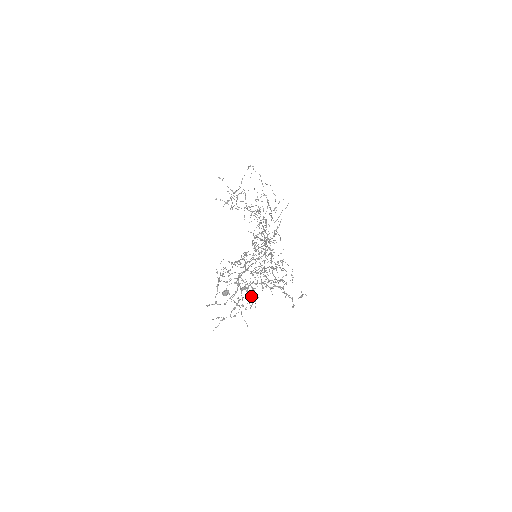
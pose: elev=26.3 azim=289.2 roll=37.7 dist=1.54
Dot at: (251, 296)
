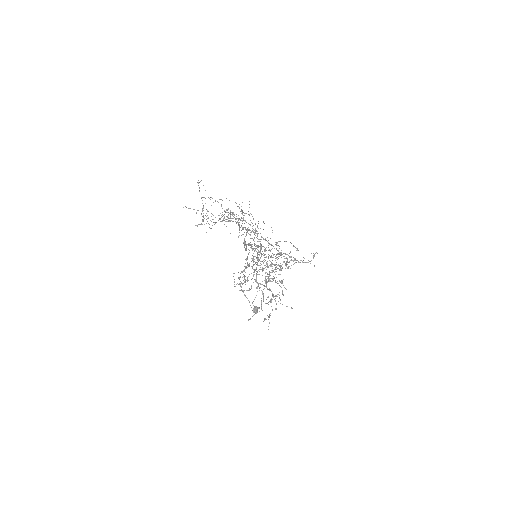
Dot at: (276, 282)
